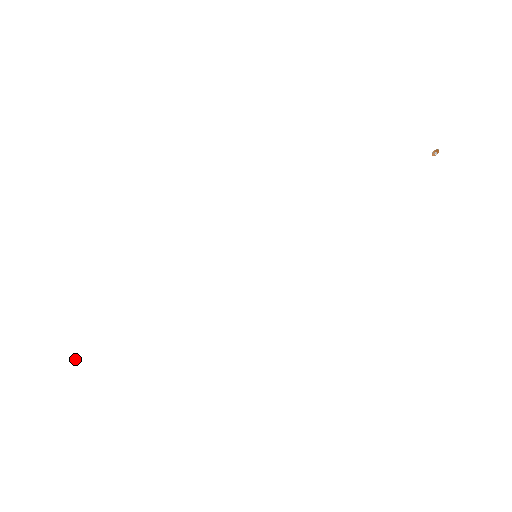
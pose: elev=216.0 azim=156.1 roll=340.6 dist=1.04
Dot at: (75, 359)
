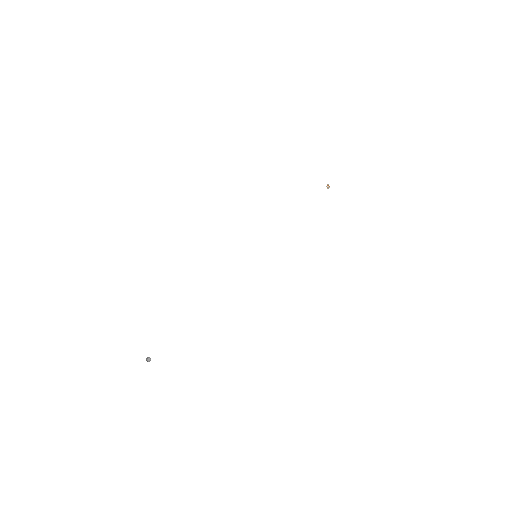
Dot at: (149, 357)
